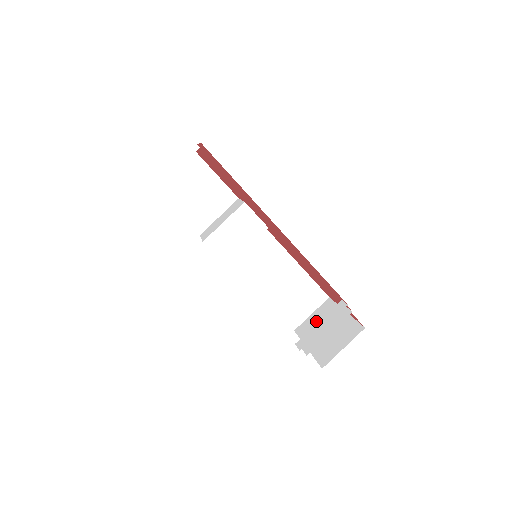
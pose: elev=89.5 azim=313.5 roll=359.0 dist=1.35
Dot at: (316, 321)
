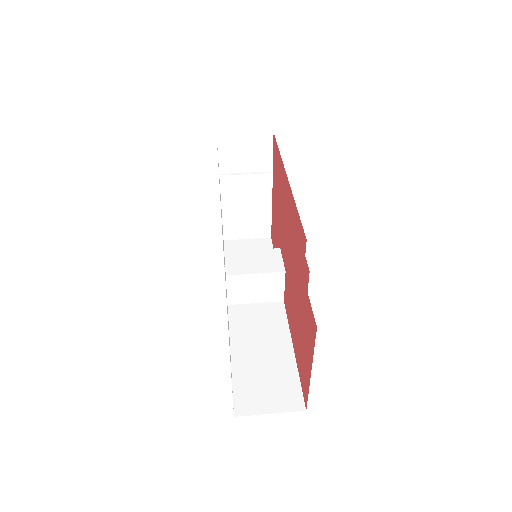
Dot at: occluded
